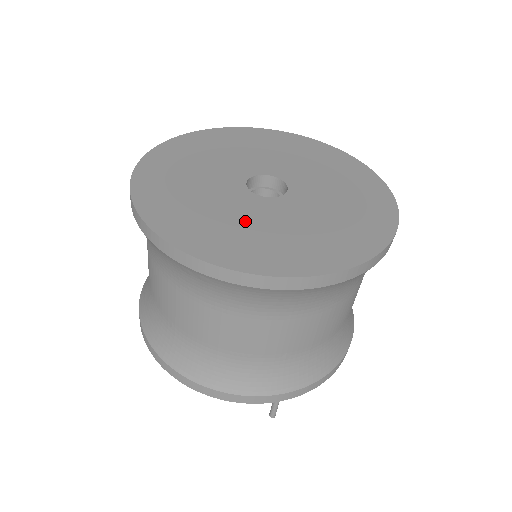
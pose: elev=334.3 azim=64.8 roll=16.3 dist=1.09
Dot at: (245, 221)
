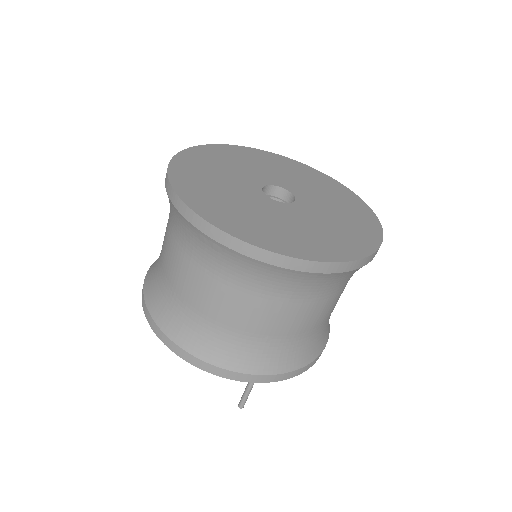
Dot at: (257, 212)
